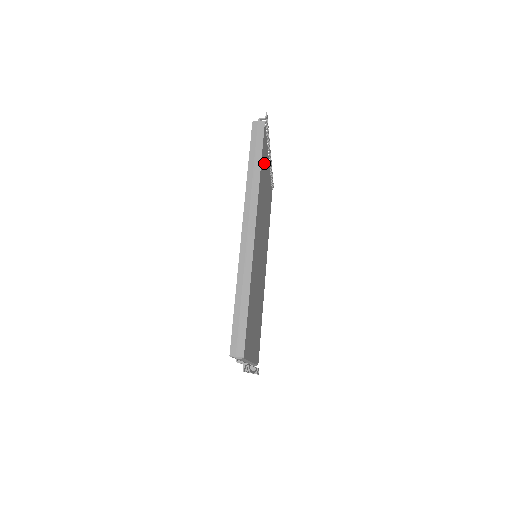
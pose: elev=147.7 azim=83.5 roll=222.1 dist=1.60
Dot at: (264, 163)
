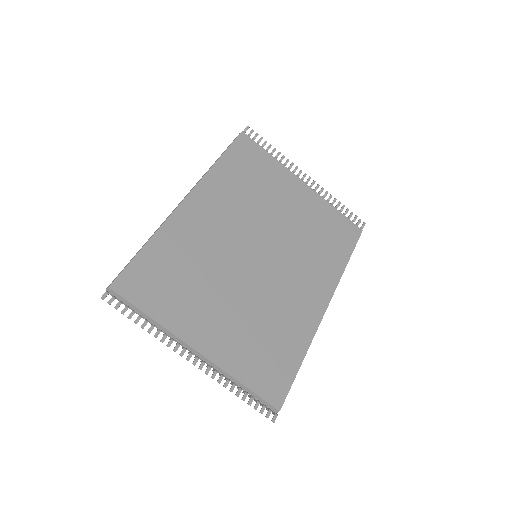
Dot at: (253, 166)
